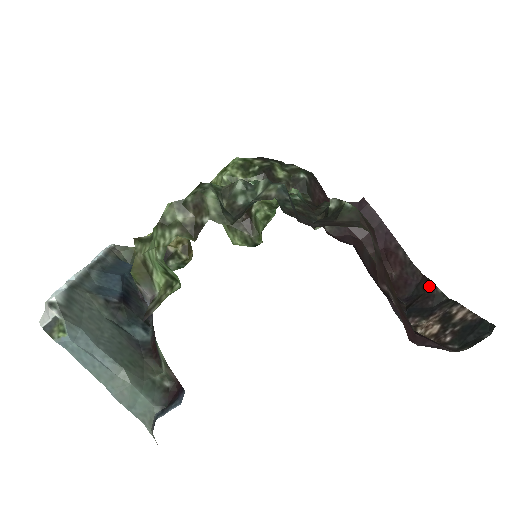
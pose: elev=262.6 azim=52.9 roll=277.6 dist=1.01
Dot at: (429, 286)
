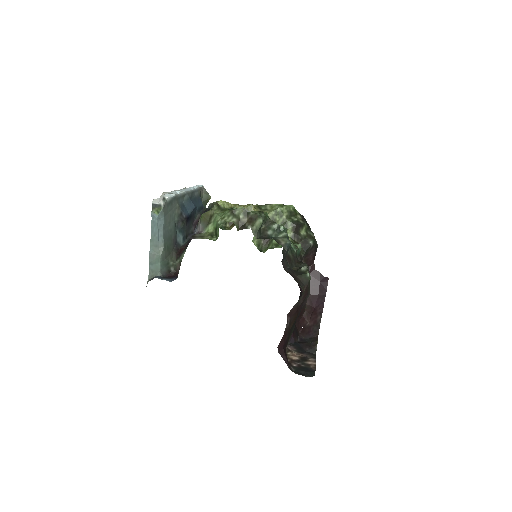
Dot at: (315, 342)
